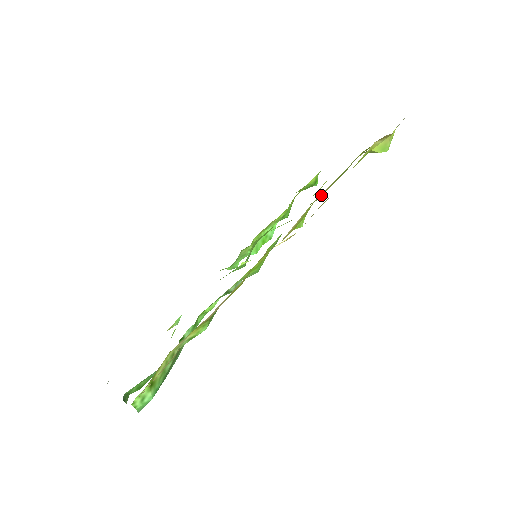
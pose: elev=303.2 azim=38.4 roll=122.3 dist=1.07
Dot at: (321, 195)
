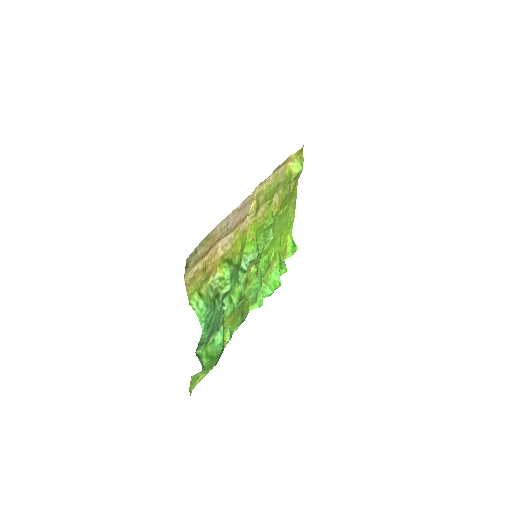
Dot at: (275, 203)
